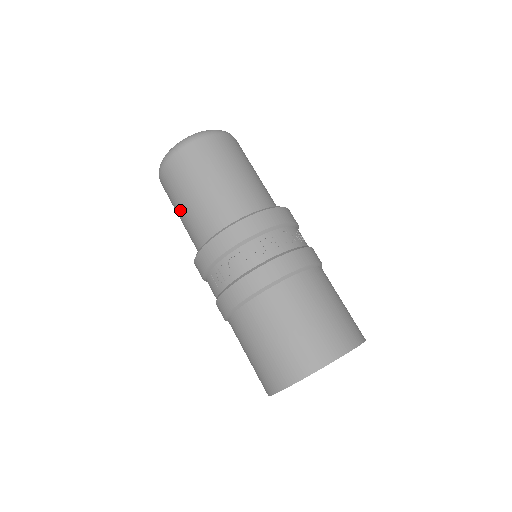
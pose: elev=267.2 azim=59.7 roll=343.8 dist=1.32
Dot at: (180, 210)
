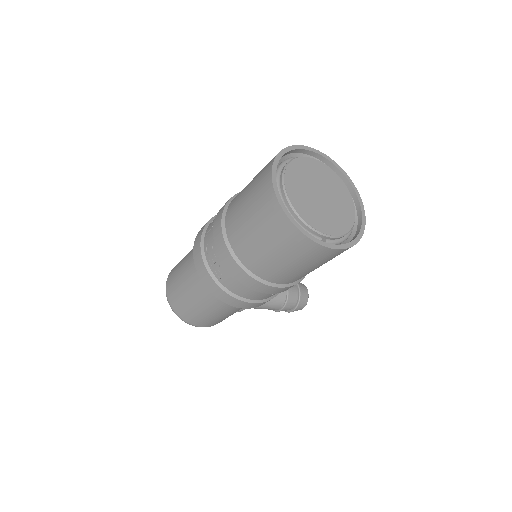
Dot at: (194, 303)
